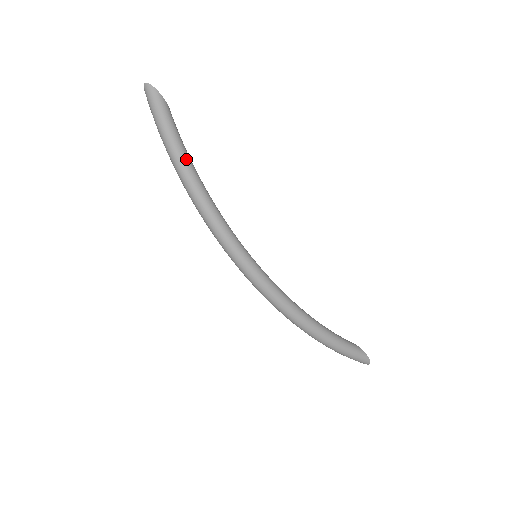
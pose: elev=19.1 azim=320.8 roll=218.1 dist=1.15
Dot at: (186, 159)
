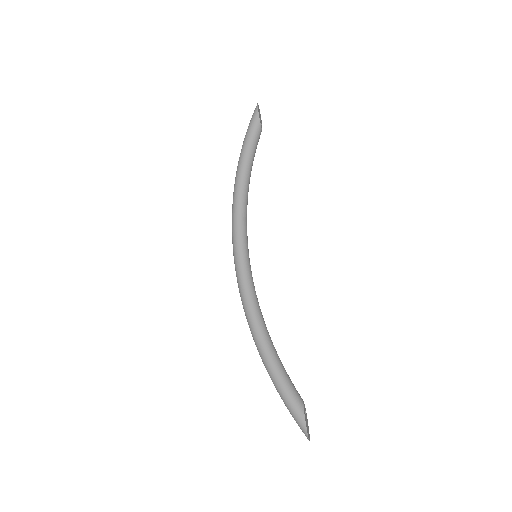
Dot at: (243, 160)
